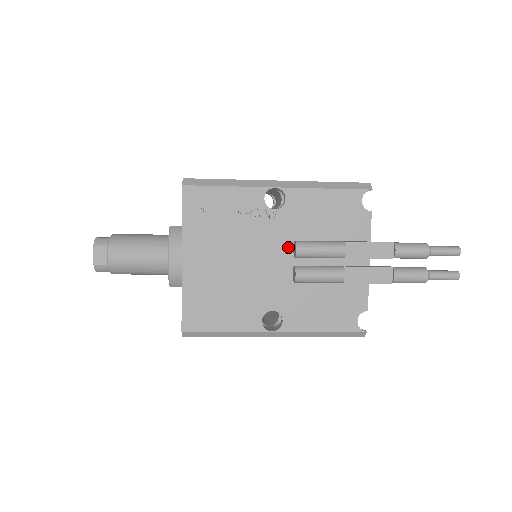
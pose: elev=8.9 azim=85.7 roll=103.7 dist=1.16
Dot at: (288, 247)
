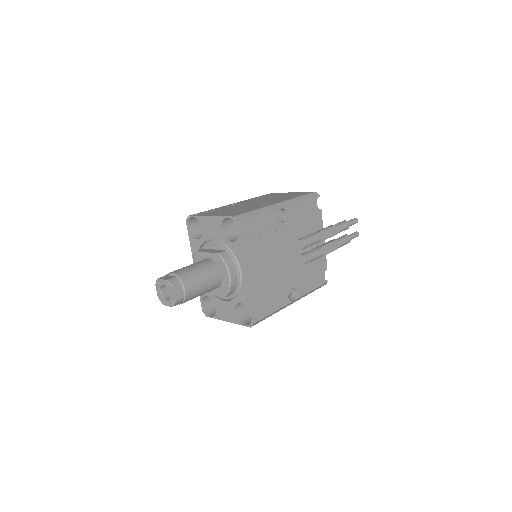
Dot at: (292, 245)
